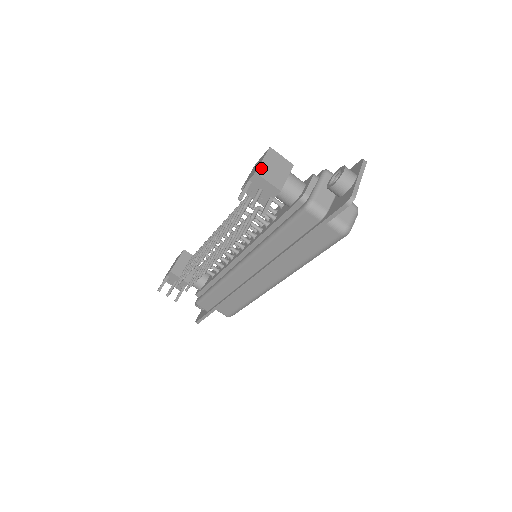
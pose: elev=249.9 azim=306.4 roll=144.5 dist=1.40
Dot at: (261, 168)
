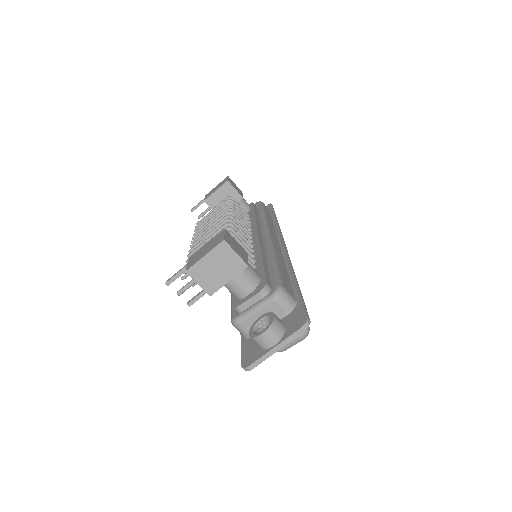
Dot at: (196, 267)
